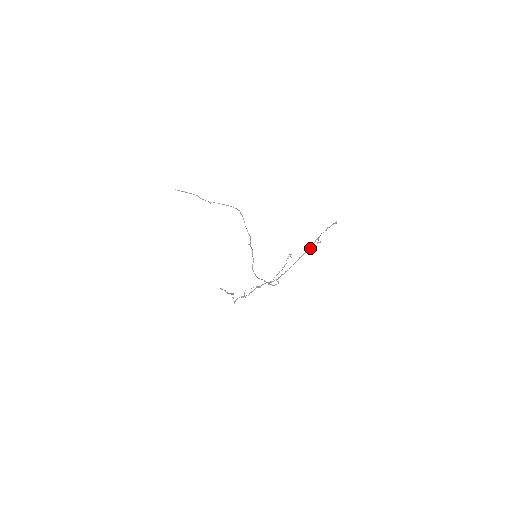
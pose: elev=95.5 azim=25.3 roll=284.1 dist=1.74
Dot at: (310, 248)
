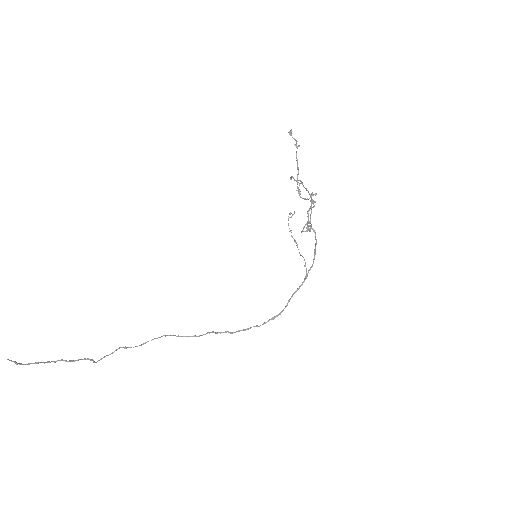
Dot at: (301, 181)
